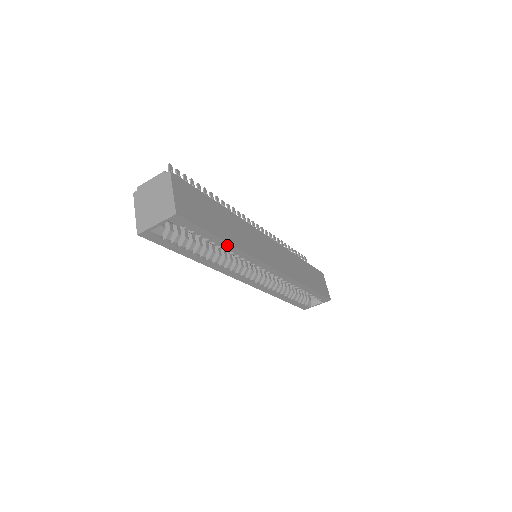
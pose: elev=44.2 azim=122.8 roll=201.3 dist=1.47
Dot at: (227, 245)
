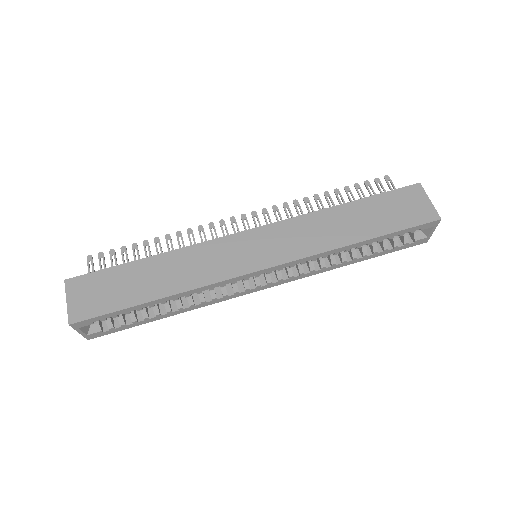
Dot at: (162, 300)
